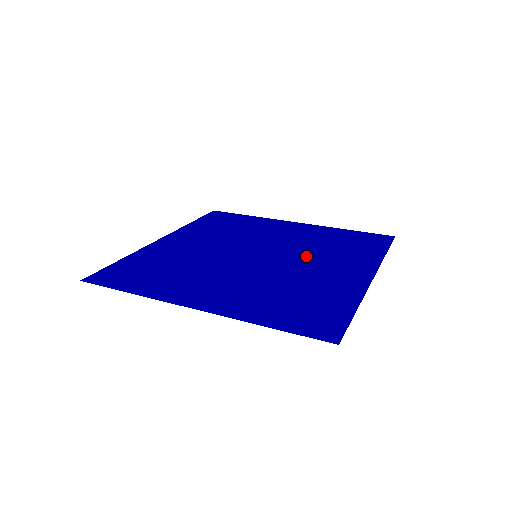
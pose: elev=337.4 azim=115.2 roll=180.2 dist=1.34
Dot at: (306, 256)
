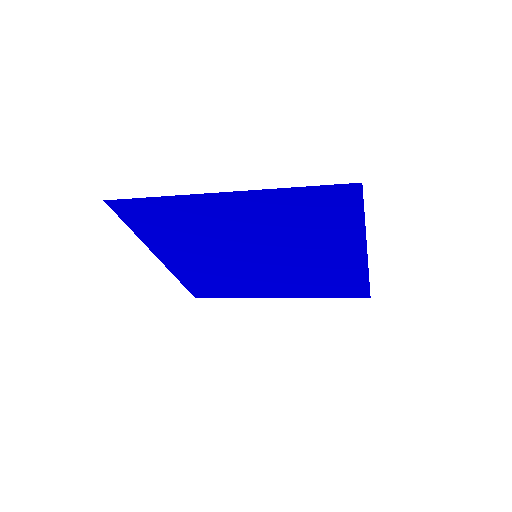
Dot at: (301, 263)
